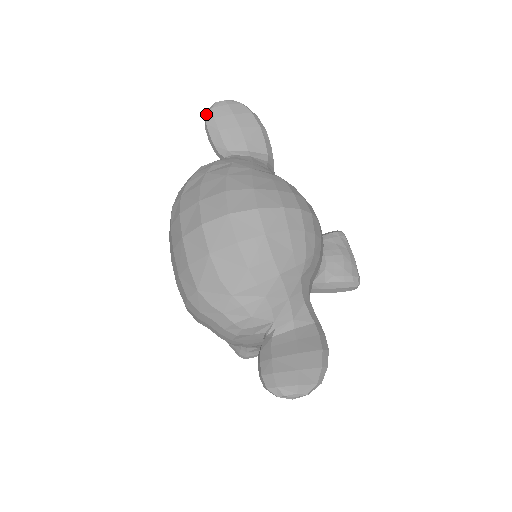
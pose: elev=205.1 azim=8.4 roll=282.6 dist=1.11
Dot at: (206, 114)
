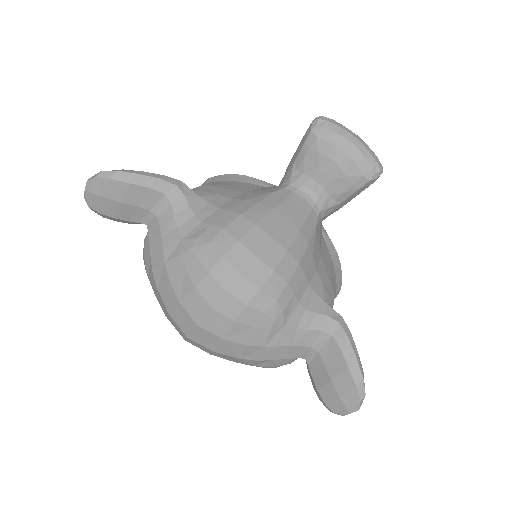
Dot at: occluded
